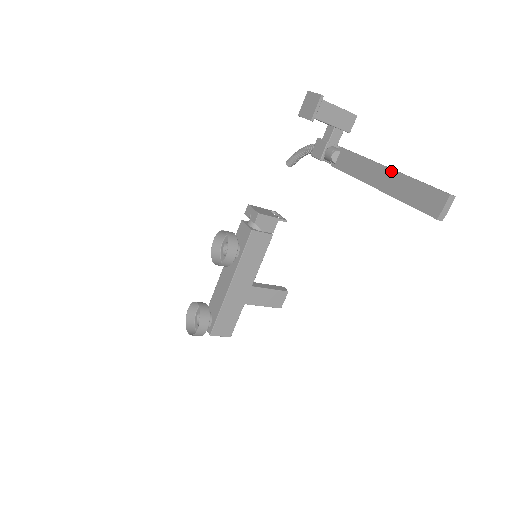
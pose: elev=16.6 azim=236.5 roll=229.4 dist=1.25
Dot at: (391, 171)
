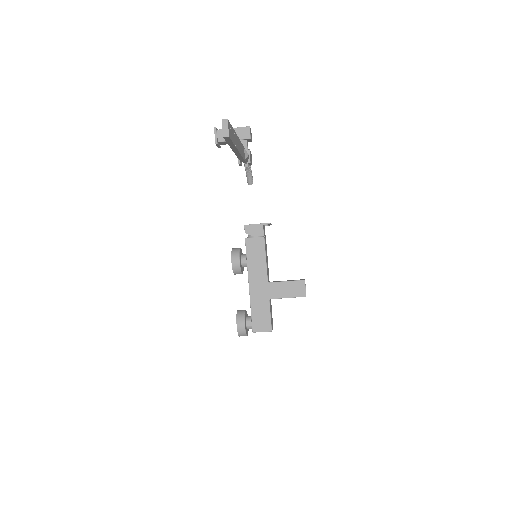
Dot at: occluded
